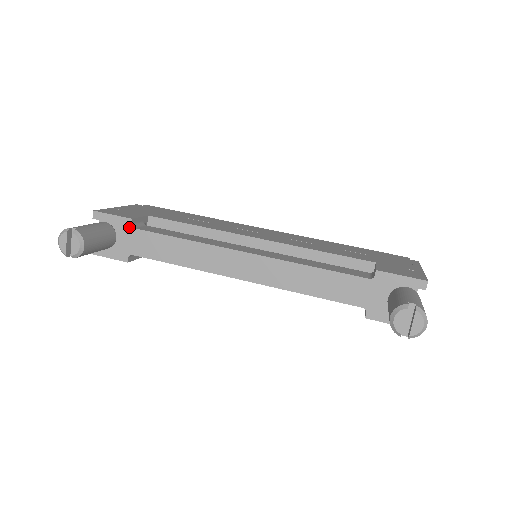
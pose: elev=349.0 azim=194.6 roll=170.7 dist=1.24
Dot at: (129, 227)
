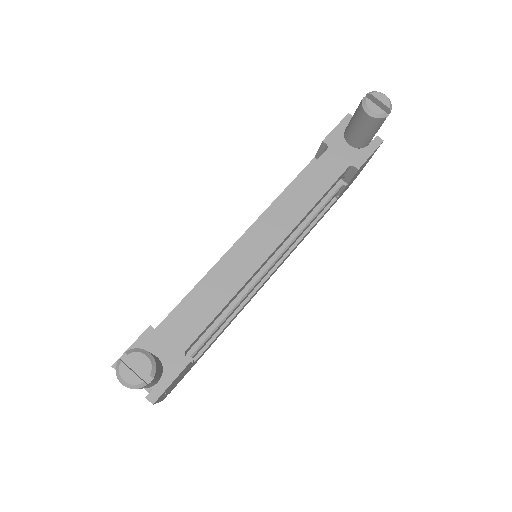
Dot at: (156, 334)
